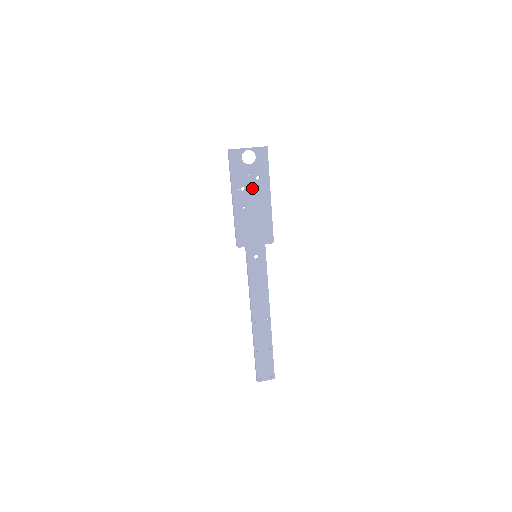
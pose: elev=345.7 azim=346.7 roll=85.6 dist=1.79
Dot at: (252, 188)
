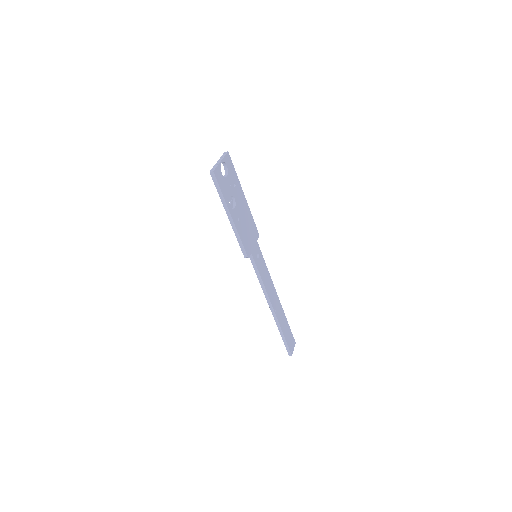
Dot at: (235, 197)
